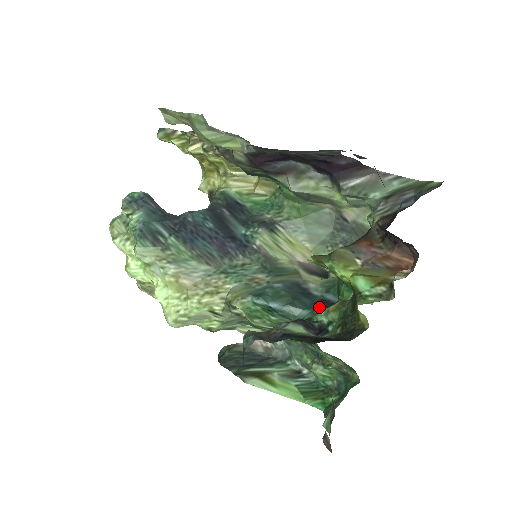
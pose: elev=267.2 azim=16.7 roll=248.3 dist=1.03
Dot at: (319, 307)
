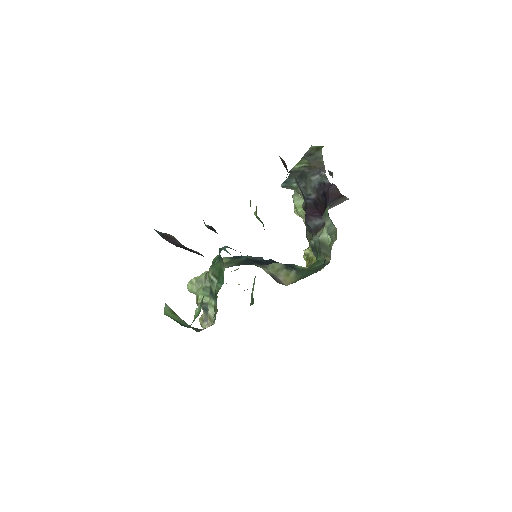
Dot at: occluded
